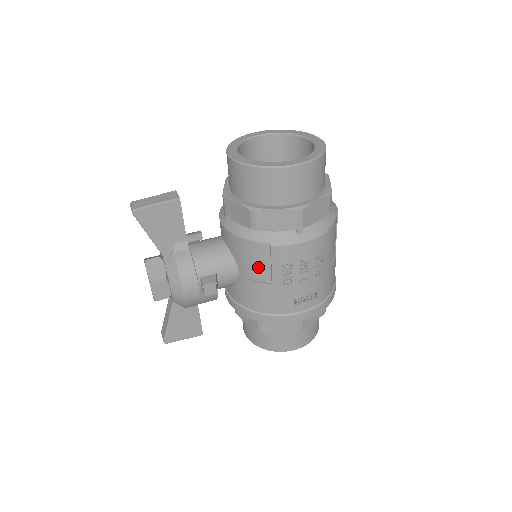
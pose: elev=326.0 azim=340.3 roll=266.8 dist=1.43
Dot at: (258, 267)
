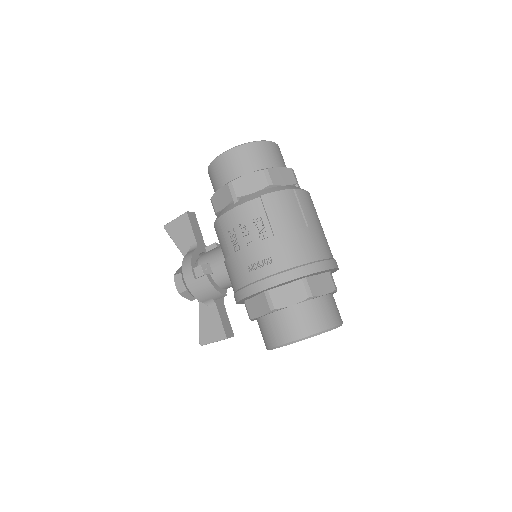
Dot at: (223, 244)
